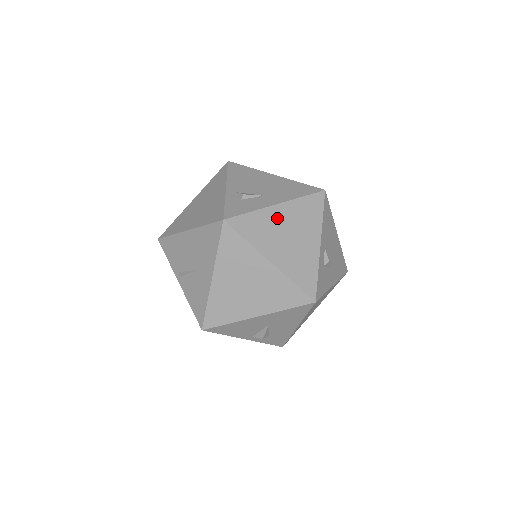
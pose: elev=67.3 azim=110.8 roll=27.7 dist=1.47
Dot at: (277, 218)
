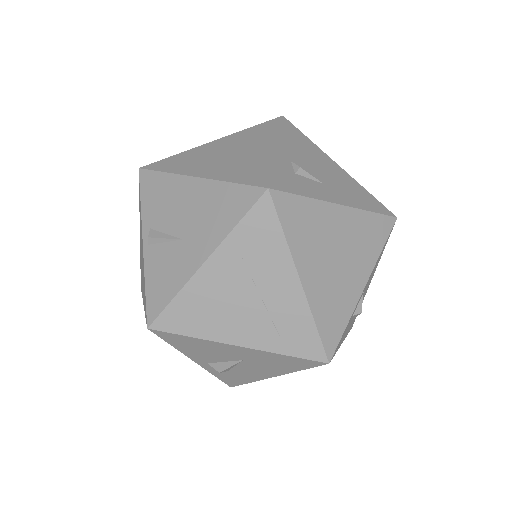
Dot at: (333, 223)
